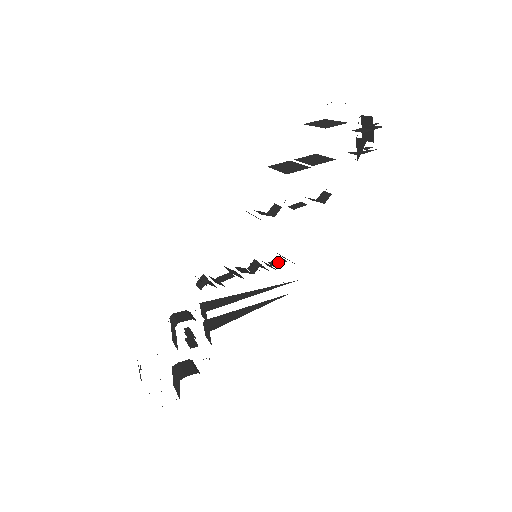
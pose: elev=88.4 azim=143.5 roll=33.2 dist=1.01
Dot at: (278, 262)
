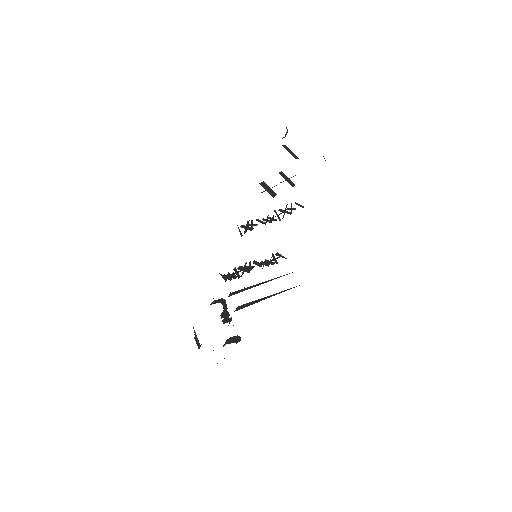
Dot at: (275, 259)
